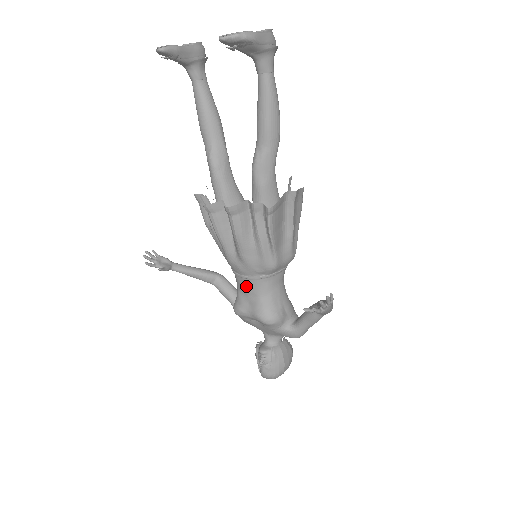
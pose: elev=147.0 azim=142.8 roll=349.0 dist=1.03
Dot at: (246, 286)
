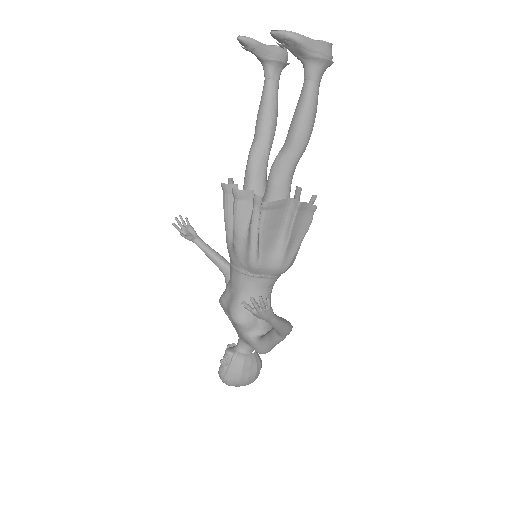
Dot at: (233, 277)
